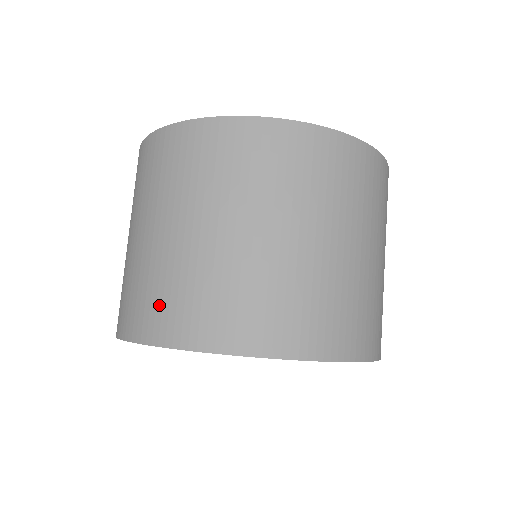
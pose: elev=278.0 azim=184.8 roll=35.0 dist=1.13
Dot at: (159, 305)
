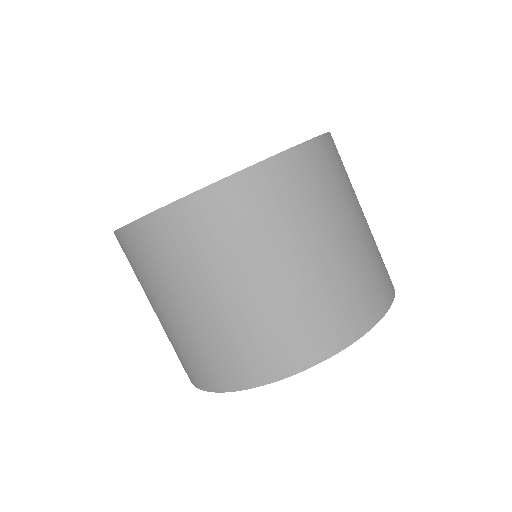
Dot at: (236, 359)
